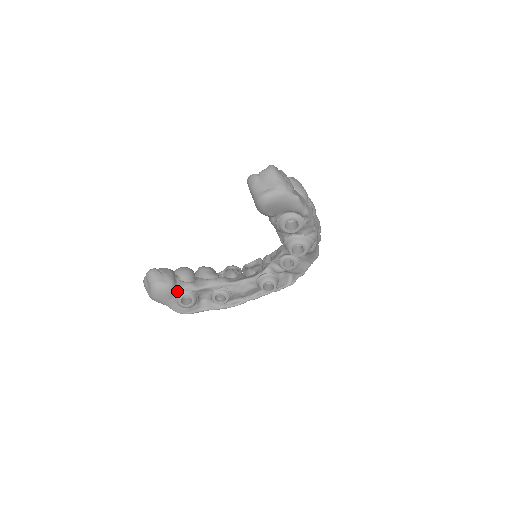
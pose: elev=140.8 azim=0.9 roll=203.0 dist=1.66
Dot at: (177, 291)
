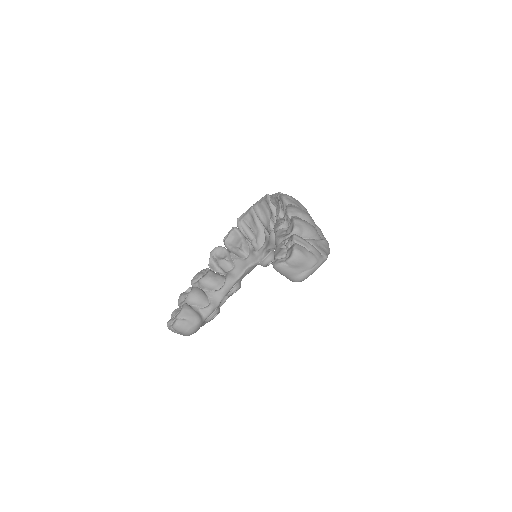
Dot at: (205, 319)
